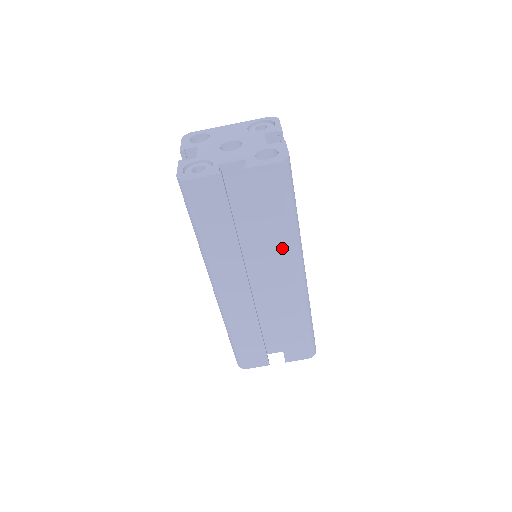
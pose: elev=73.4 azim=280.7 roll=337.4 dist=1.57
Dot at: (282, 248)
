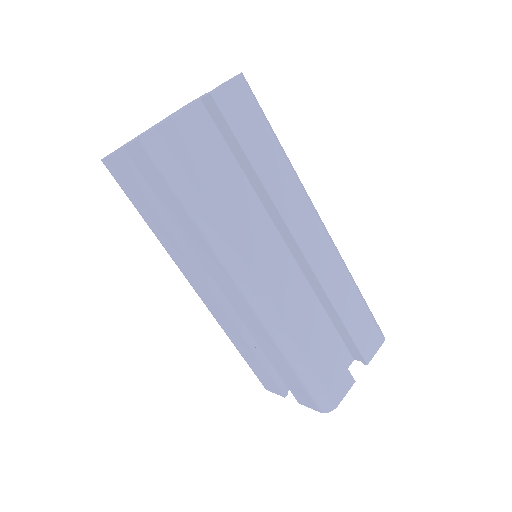
Dot at: (289, 189)
